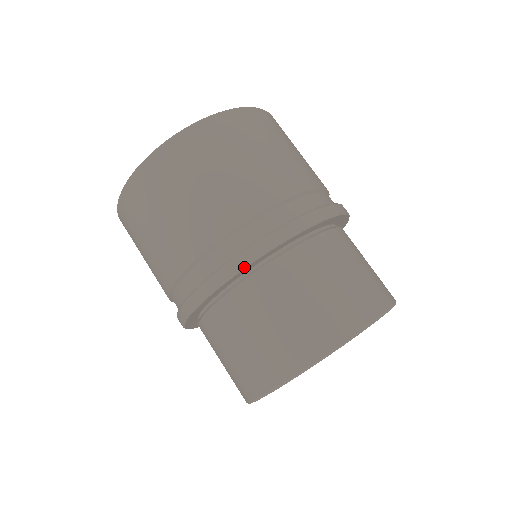
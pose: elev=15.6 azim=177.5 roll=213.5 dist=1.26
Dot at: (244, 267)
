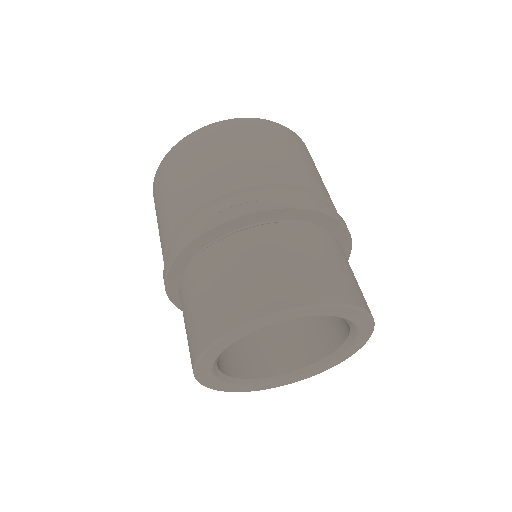
Dot at: (212, 227)
